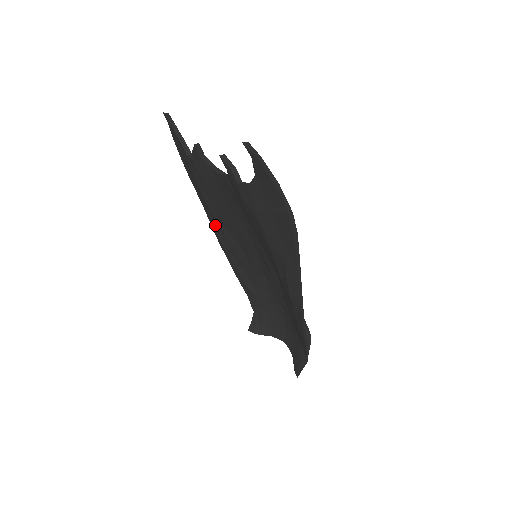
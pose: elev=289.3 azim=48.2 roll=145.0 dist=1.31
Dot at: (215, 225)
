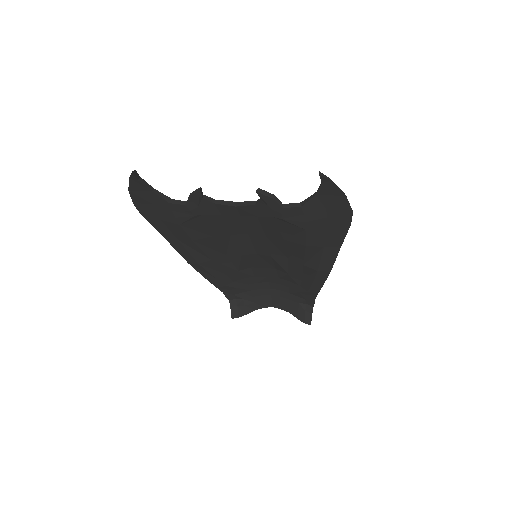
Dot at: (190, 251)
